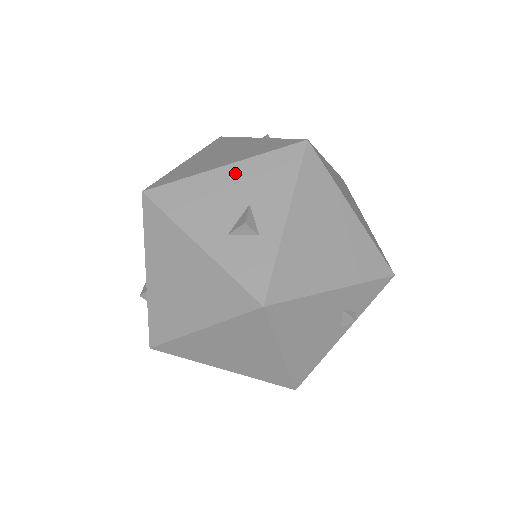
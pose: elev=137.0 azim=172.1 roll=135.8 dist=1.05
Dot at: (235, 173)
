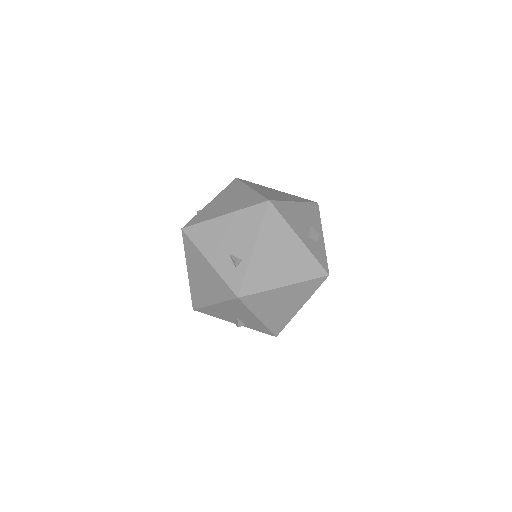
Dot at: (301, 207)
